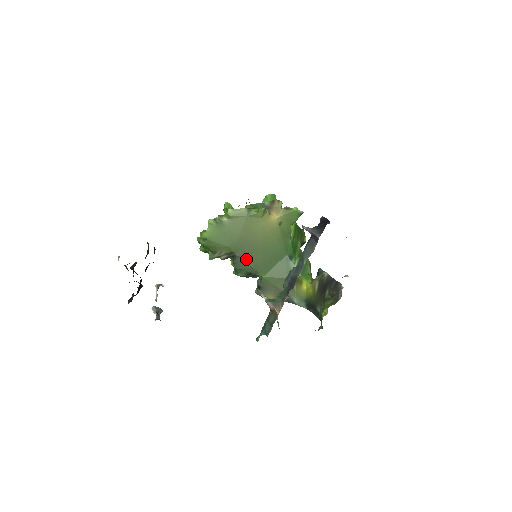
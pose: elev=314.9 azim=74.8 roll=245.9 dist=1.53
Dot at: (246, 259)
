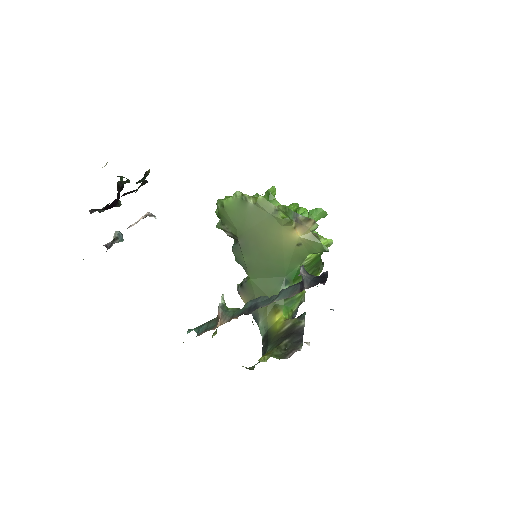
Dot at: (245, 252)
